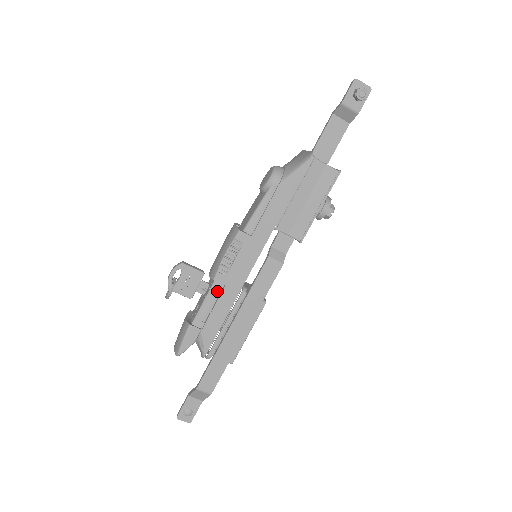
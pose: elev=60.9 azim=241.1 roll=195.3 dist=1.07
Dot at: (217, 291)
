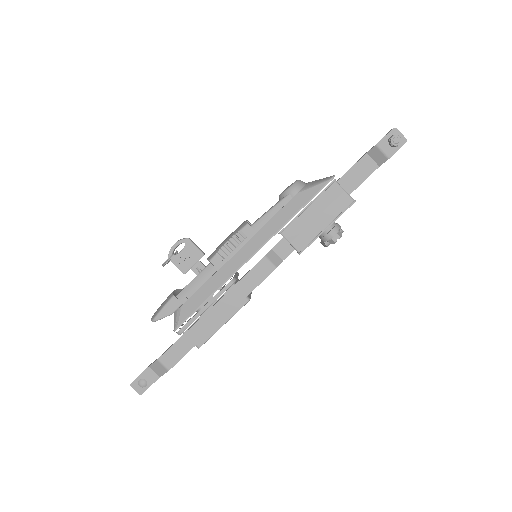
Dot at: (209, 273)
